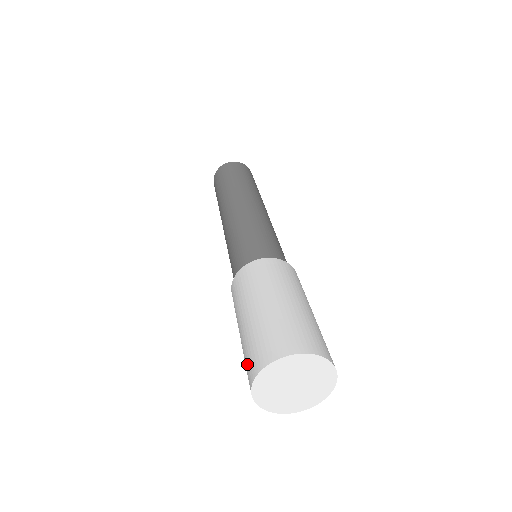
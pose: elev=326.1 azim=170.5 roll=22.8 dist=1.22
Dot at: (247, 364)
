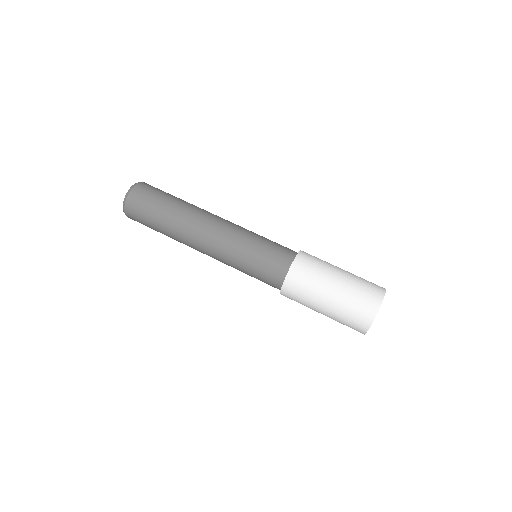
Dot at: (361, 307)
